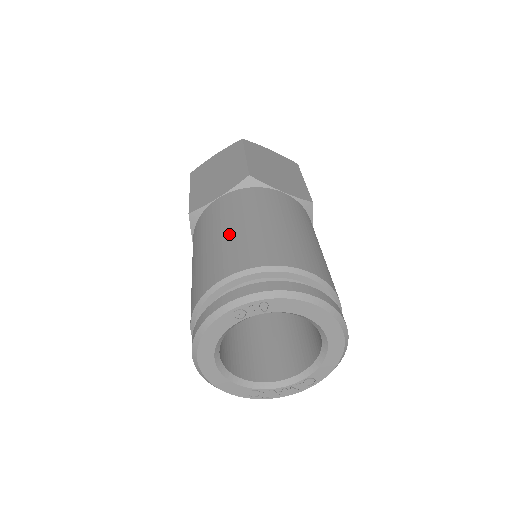
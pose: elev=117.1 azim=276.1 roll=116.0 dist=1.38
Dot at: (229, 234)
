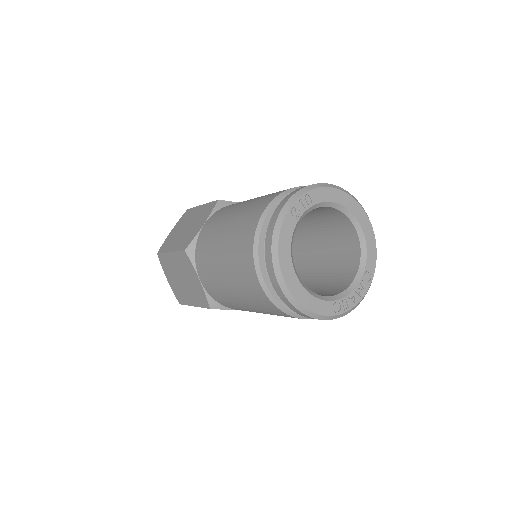
Dot at: (239, 211)
